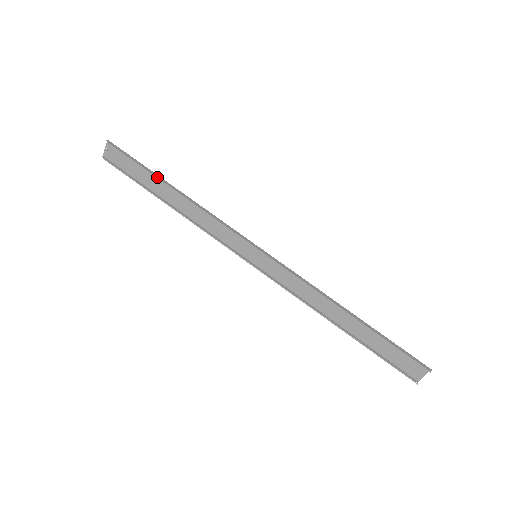
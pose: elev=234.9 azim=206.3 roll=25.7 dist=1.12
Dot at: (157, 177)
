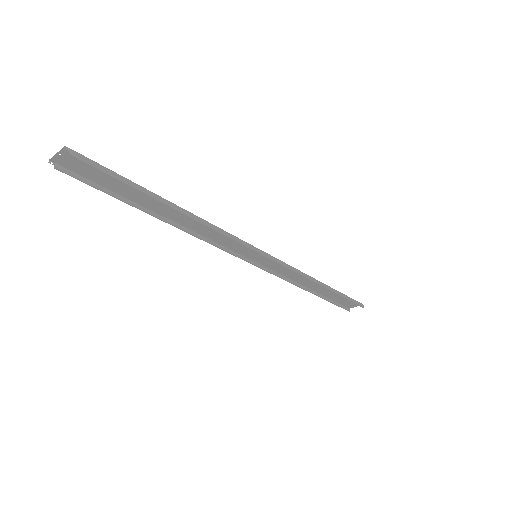
Dot at: (154, 197)
